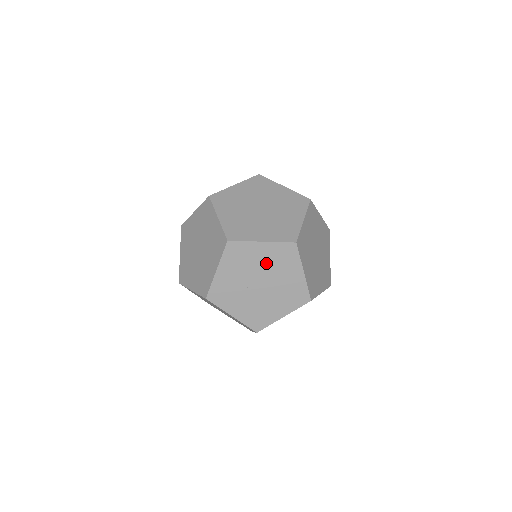
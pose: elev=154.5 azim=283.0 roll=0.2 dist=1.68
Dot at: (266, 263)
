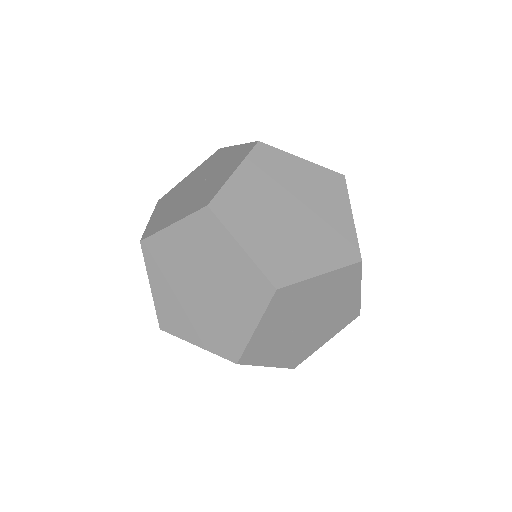
Dot at: (320, 297)
